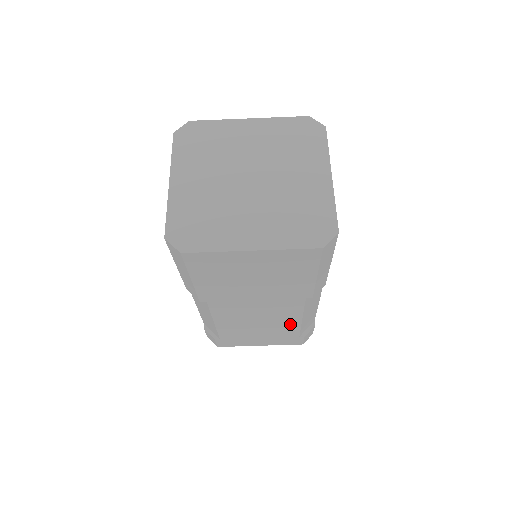
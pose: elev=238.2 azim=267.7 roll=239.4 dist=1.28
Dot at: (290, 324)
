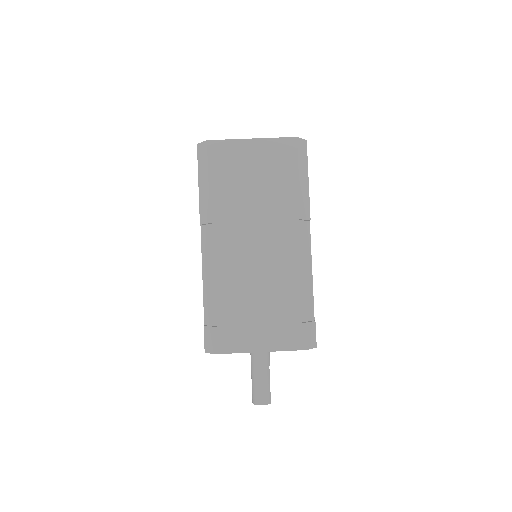
Dot at: (288, 283)
